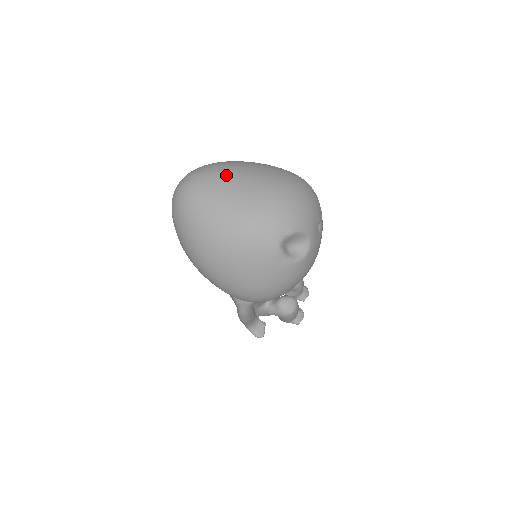
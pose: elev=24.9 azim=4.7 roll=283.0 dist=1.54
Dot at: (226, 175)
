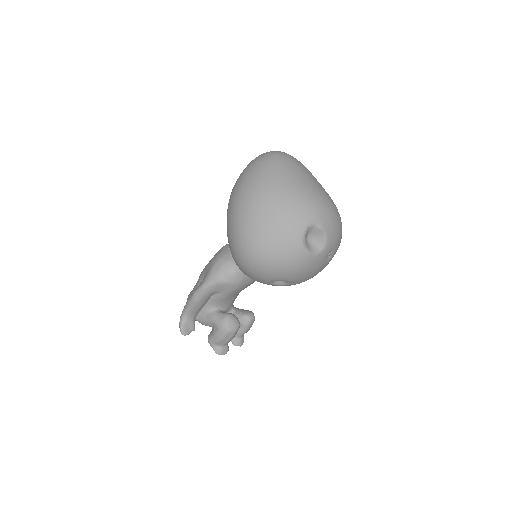
Dot at: (308, 170)
